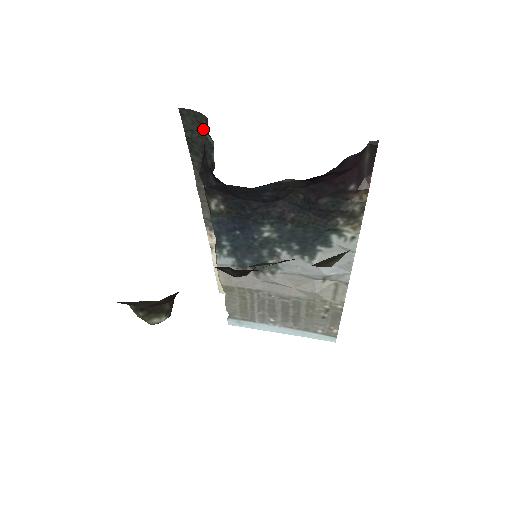
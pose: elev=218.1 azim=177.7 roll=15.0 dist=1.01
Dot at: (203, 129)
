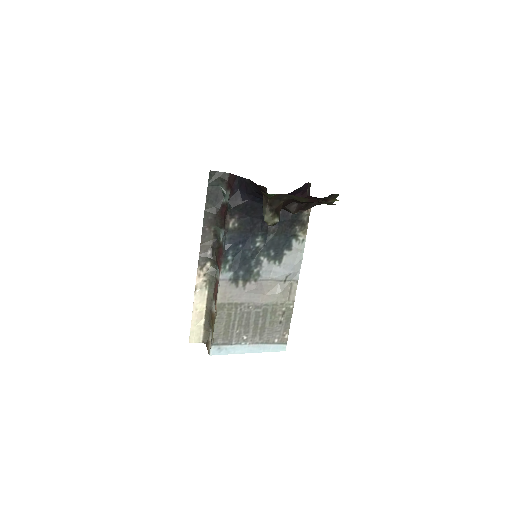
Dot at: (221, 184)
